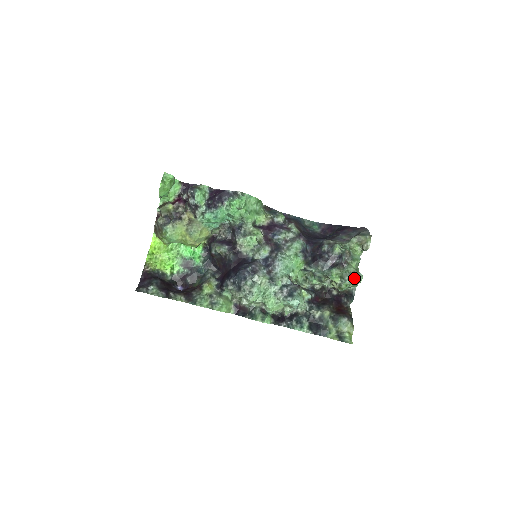
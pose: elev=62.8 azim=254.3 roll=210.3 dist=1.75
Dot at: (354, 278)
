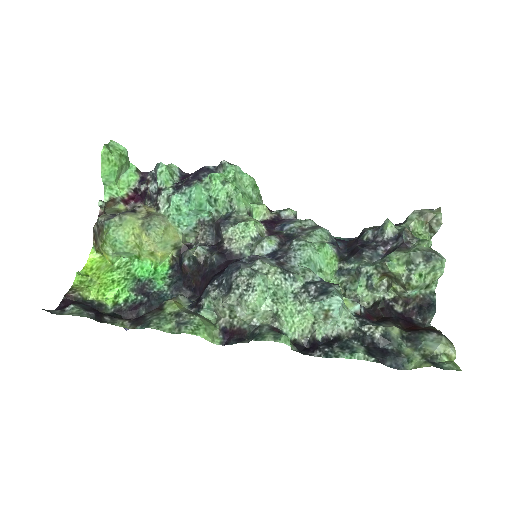
Dot at: (432, 258)
